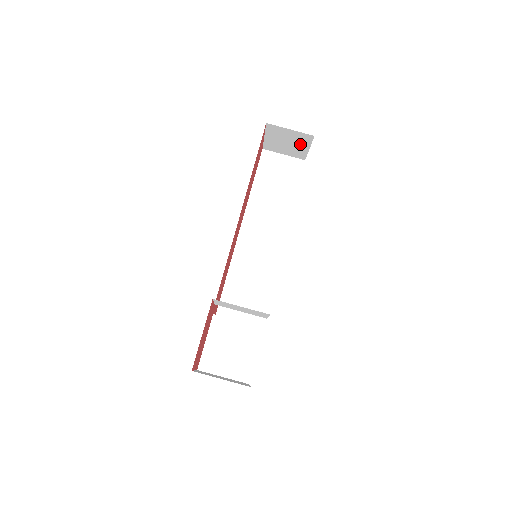
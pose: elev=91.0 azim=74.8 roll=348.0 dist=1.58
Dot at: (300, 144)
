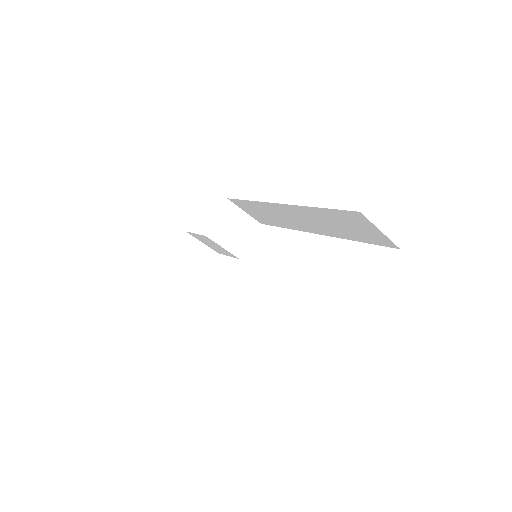
Dot at: occluded
